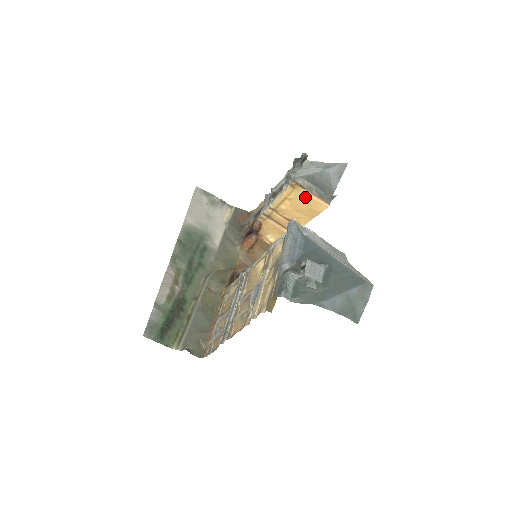
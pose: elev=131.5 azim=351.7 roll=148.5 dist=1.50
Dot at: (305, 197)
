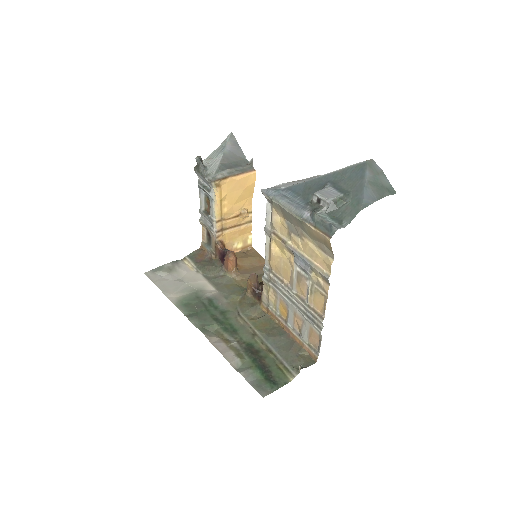
Dot at: (234, 184)
